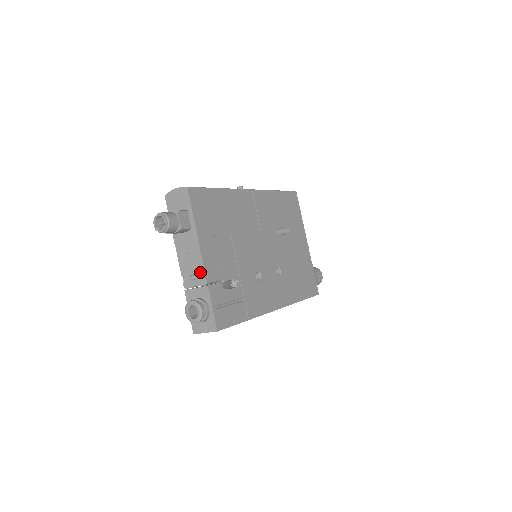
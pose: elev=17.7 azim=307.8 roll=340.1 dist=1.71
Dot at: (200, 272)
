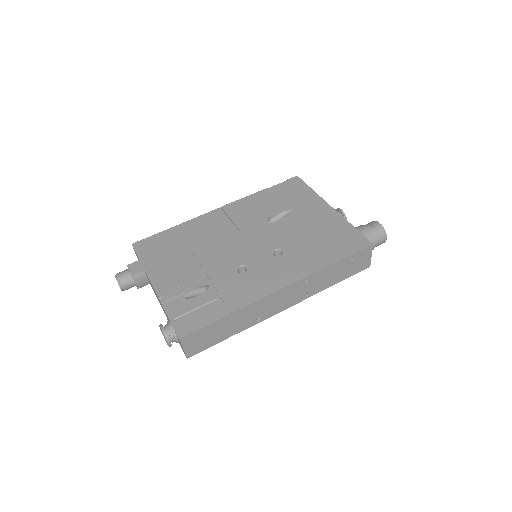
Dot at: occluded
